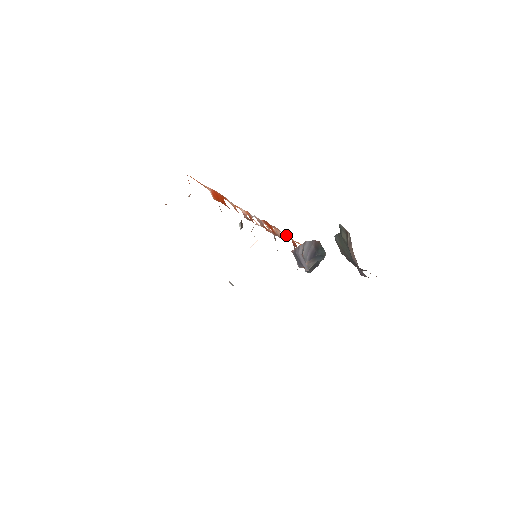
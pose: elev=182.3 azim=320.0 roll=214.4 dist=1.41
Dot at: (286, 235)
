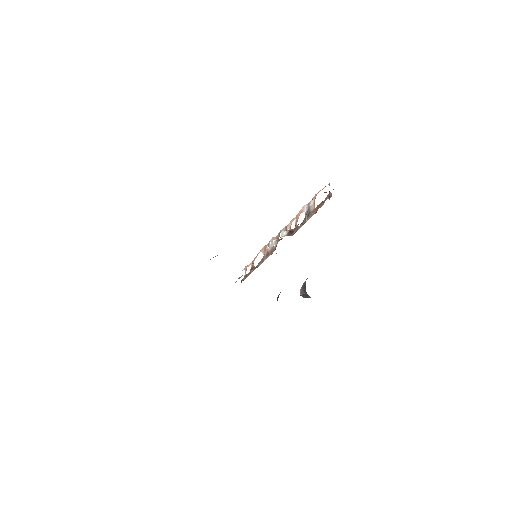
Dot at: (256, 256)
